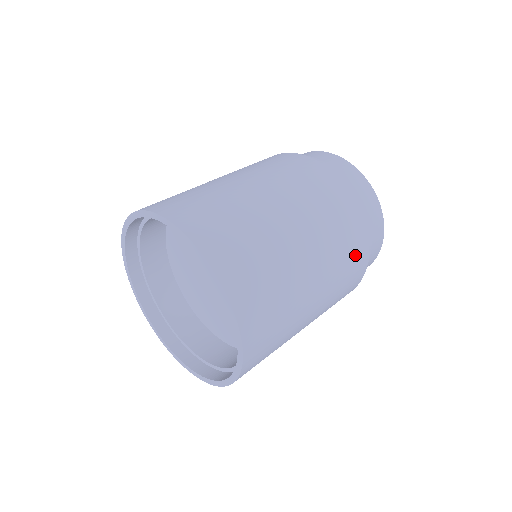
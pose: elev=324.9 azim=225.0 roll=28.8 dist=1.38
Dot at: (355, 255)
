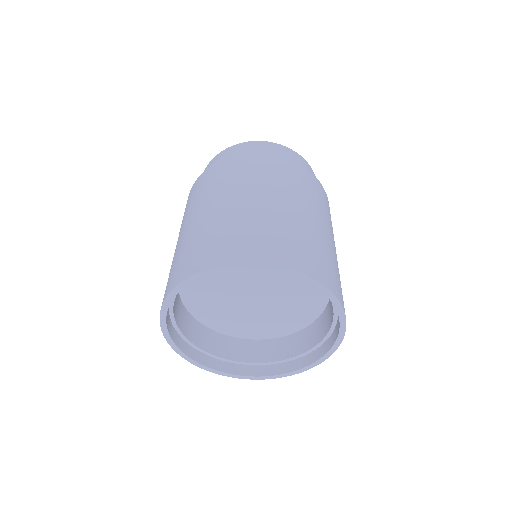
Dot at: occluded
